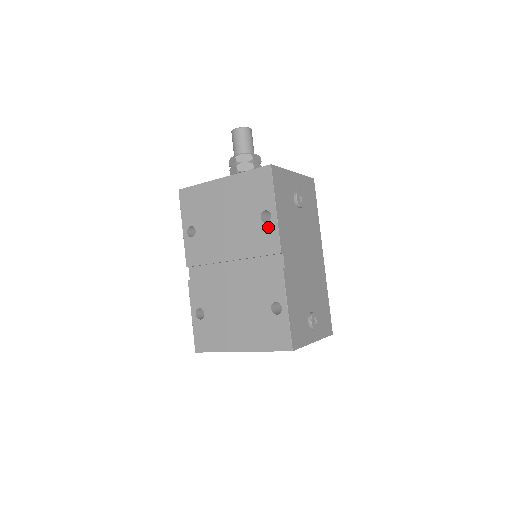
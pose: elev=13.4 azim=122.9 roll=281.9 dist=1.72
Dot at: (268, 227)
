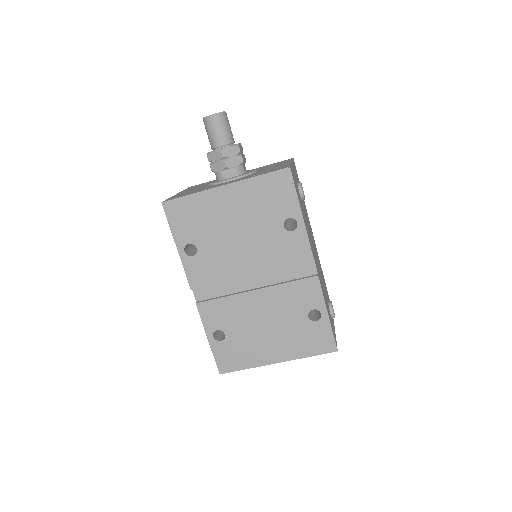
Dot at: (295, 236)
